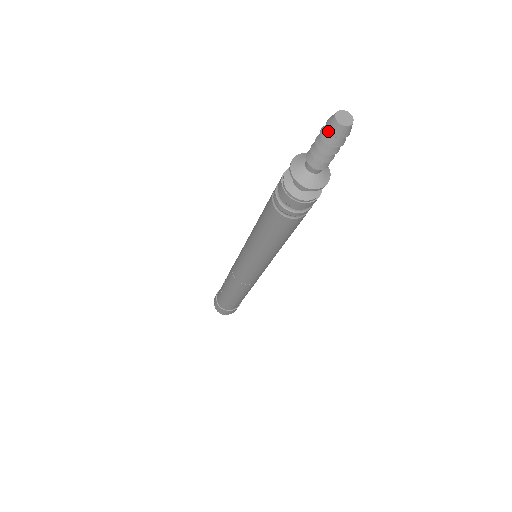
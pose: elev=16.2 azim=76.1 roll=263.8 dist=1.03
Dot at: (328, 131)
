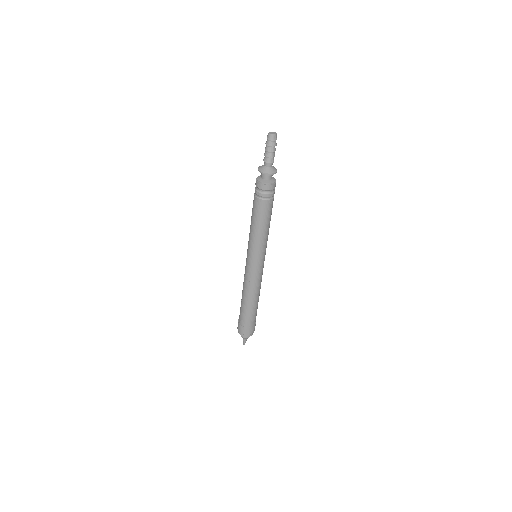
Dot at: (268, 140)
